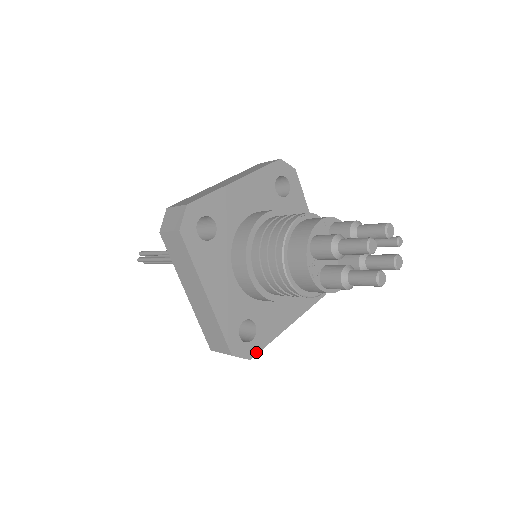
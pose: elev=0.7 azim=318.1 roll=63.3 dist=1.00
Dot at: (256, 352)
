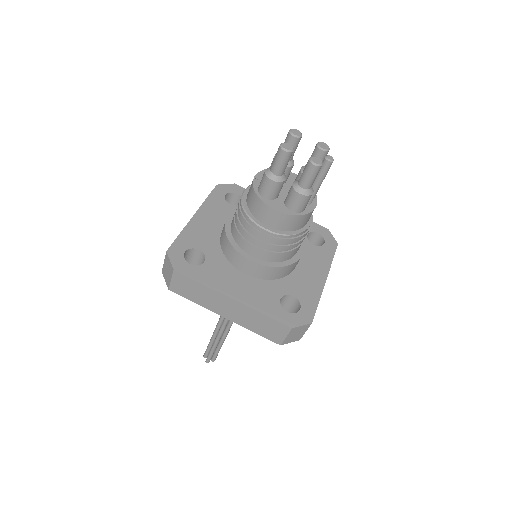
Dot at: (184, 273)
